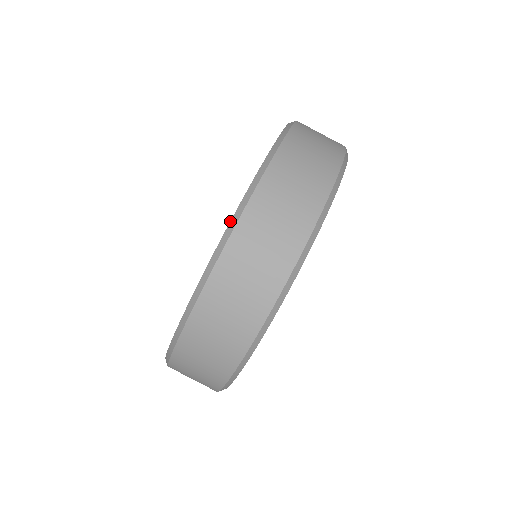
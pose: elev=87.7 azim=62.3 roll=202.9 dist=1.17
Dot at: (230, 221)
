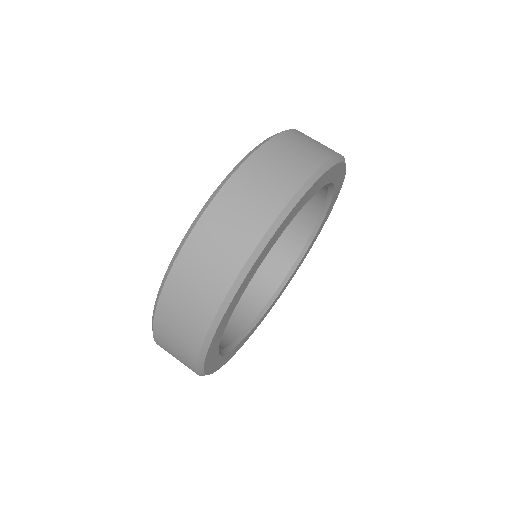
Dot at: (158, 291)
